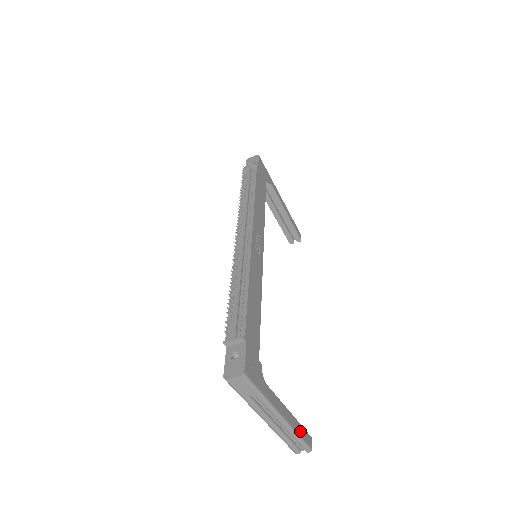
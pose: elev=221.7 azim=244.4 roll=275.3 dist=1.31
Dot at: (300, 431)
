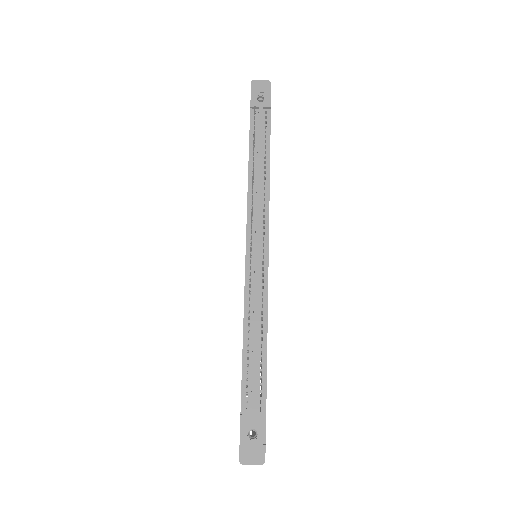
Dot at: occluded
